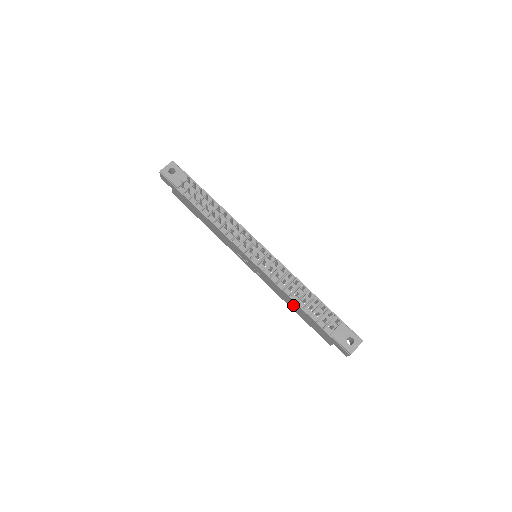
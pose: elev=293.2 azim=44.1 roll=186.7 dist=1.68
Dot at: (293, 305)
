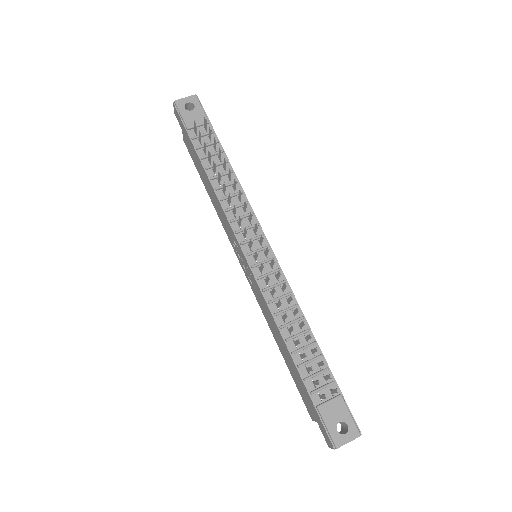
Dot at: (280, 342)
